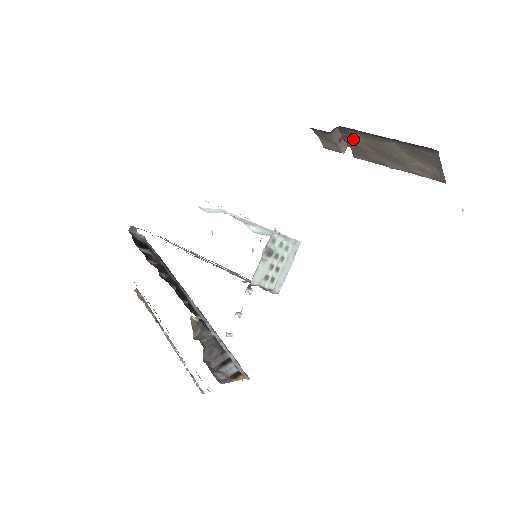
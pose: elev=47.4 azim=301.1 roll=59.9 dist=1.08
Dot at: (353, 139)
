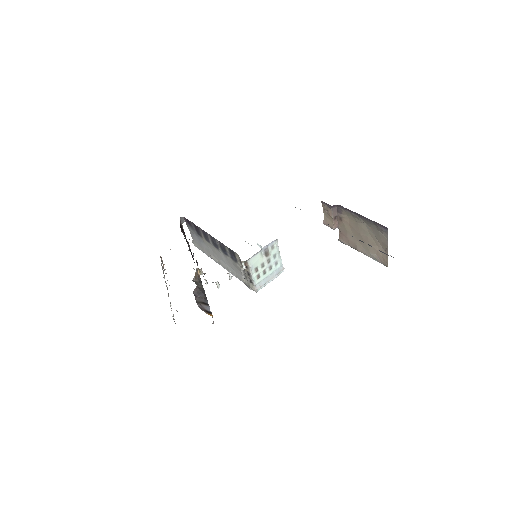
Dot at: (343, 219)
